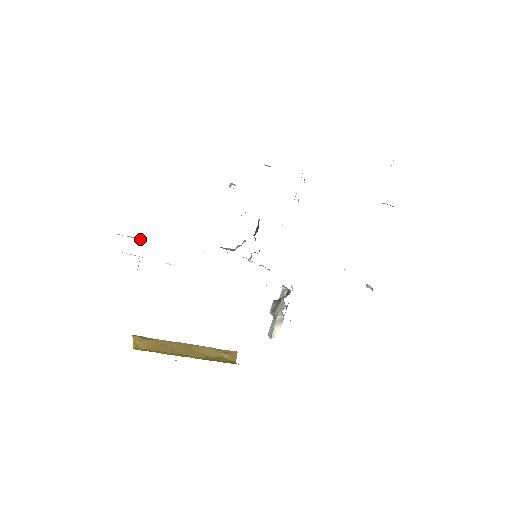
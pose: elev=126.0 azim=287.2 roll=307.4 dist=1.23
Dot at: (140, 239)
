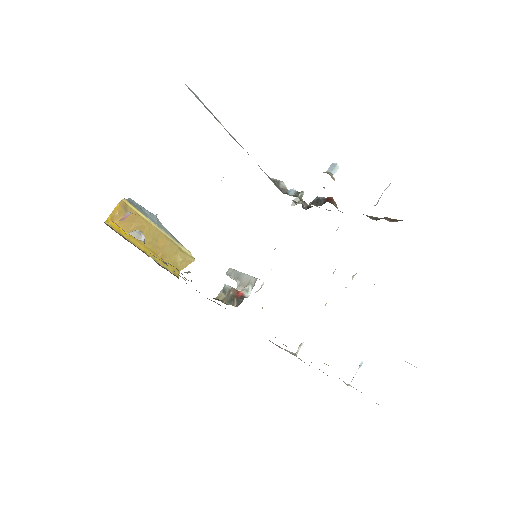
Dot at: occluded
